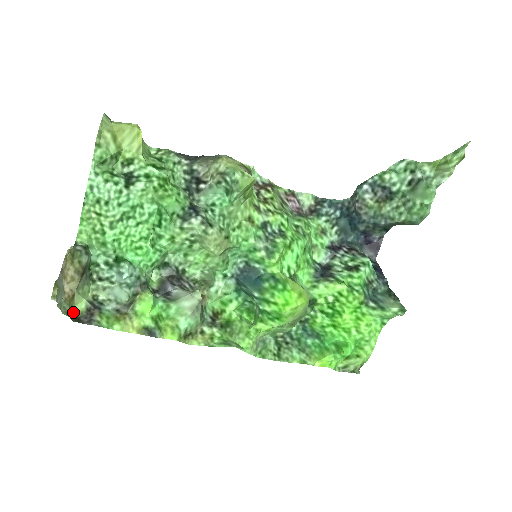
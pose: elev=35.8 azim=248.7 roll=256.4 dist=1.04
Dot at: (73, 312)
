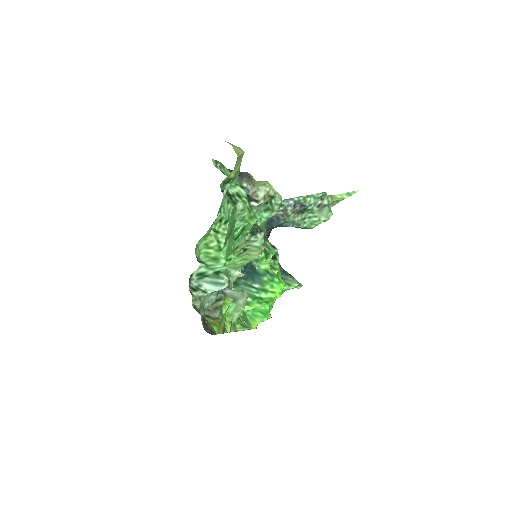
Dot at: occluded
